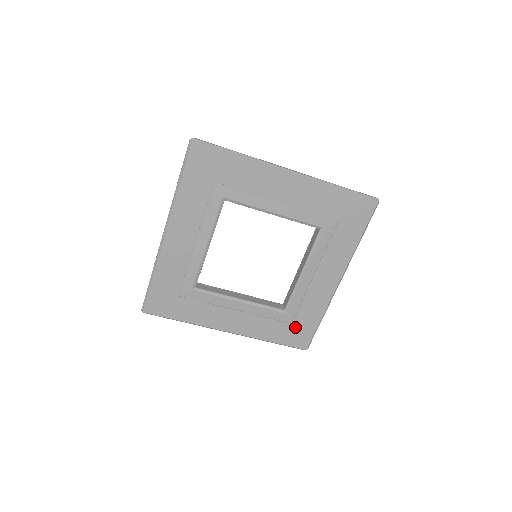
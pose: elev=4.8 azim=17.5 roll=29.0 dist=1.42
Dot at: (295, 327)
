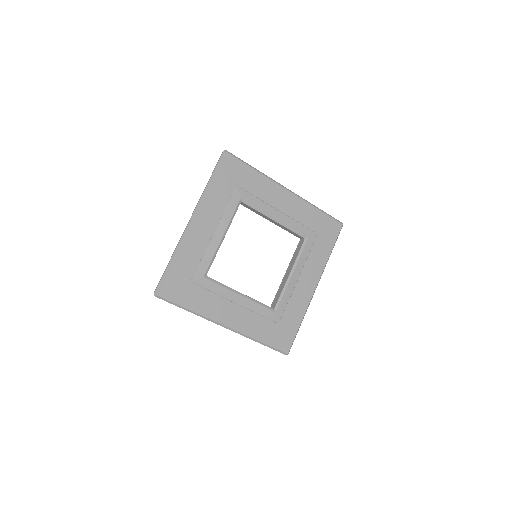
Dot at: (281, 328)
